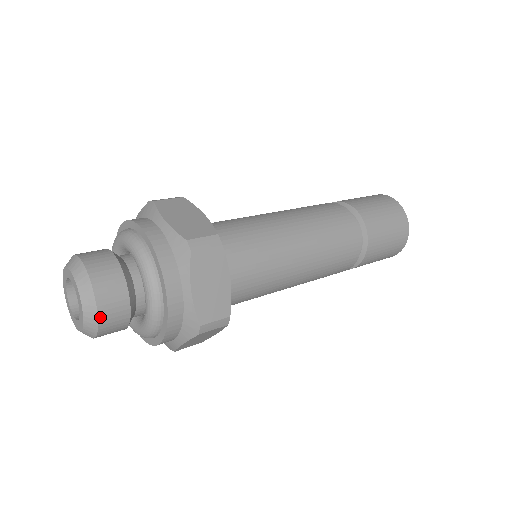
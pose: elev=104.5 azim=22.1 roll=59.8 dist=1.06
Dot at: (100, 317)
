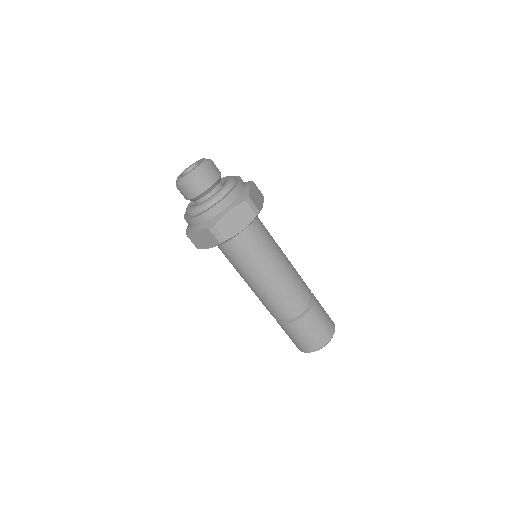
Dot at: (193, 180)
